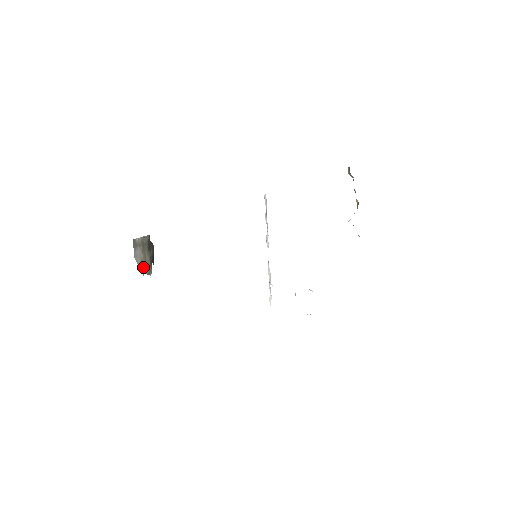
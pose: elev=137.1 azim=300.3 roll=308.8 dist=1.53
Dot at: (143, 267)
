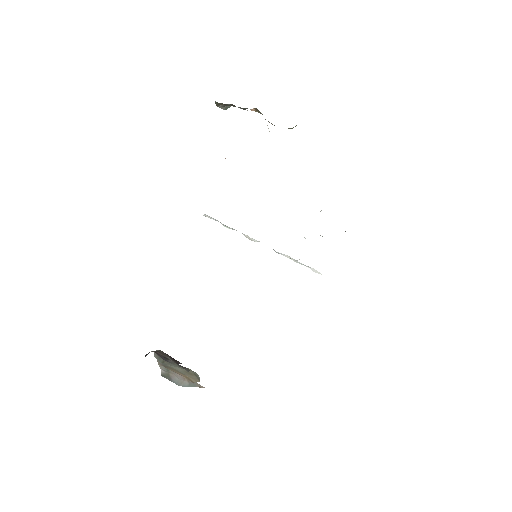
Dot at: occluded
